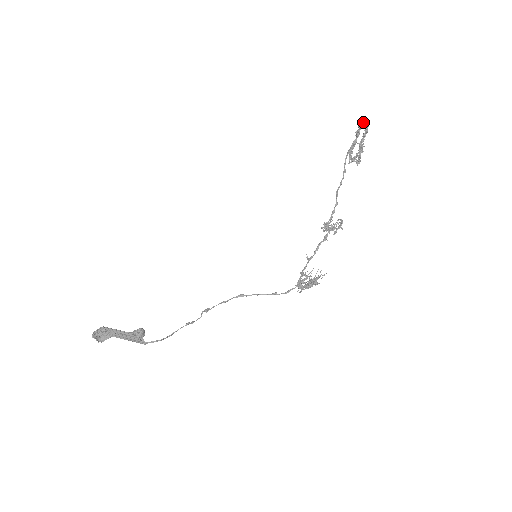
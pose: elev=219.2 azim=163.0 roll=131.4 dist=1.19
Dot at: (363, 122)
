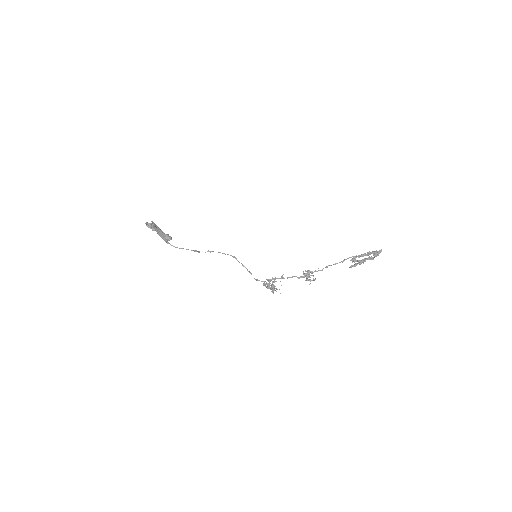
Dot at: (376, 253)
